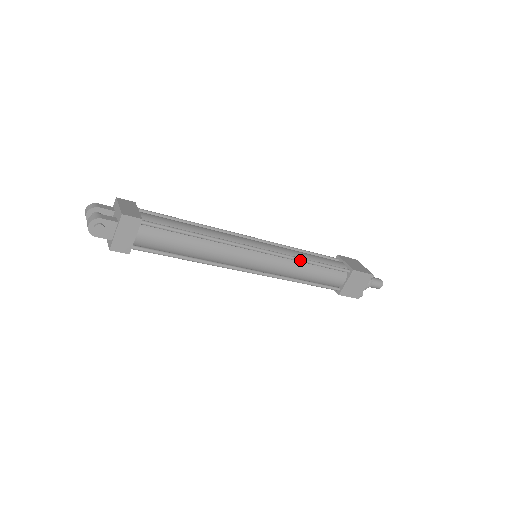
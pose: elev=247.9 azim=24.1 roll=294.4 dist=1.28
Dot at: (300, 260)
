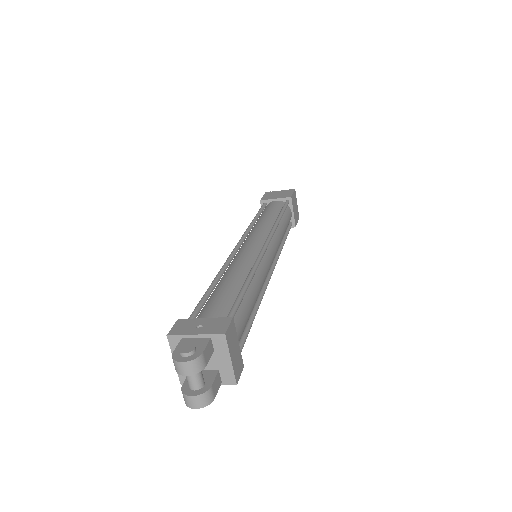
Dot at: (281, 250)
